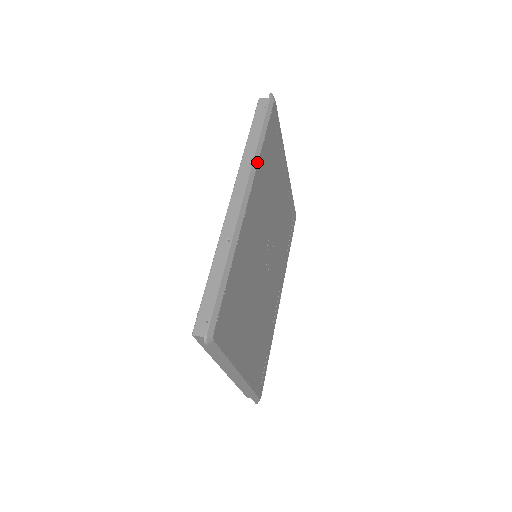
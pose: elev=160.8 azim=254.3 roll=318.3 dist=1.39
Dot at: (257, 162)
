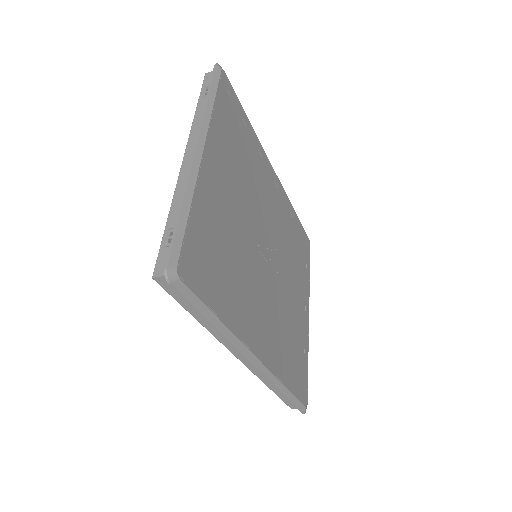
Dot at: (288, 198)
